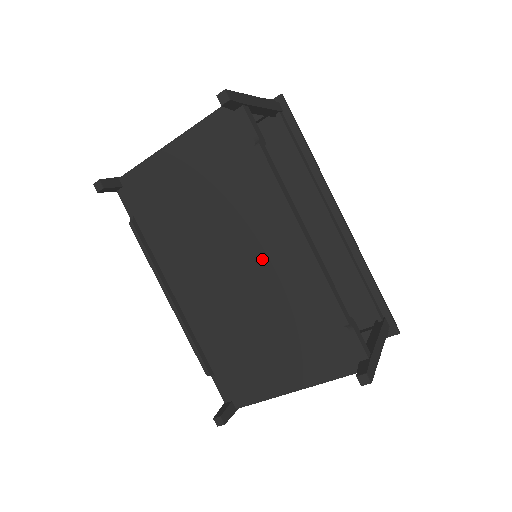
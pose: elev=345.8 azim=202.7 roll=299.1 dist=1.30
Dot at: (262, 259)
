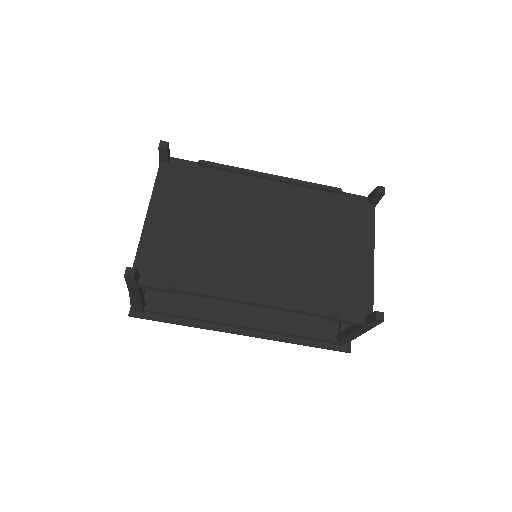
Dot at: (270, 213)
